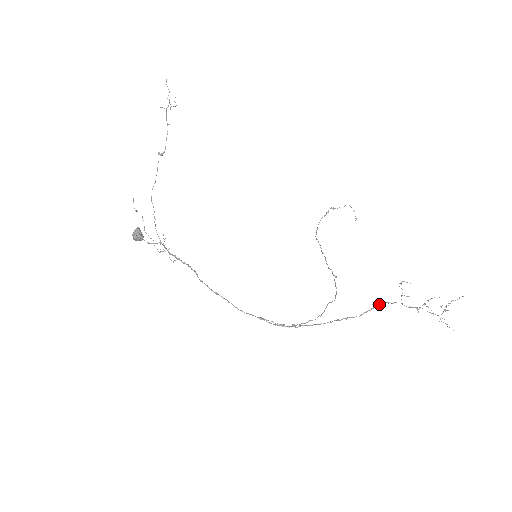
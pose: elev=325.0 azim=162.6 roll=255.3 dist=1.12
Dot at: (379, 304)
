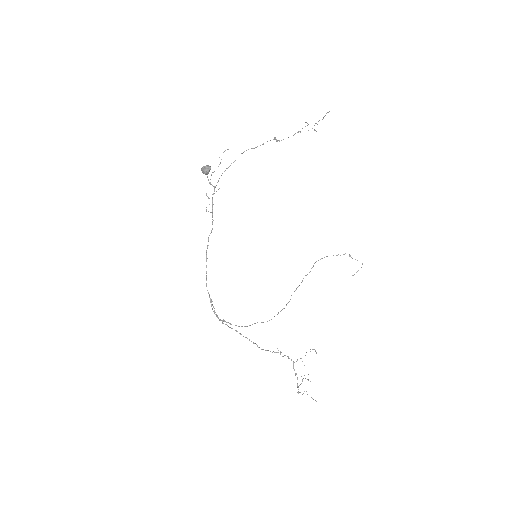
Dot at: occluded
